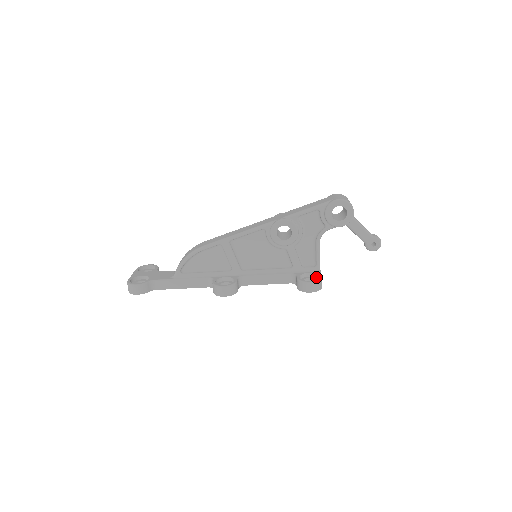
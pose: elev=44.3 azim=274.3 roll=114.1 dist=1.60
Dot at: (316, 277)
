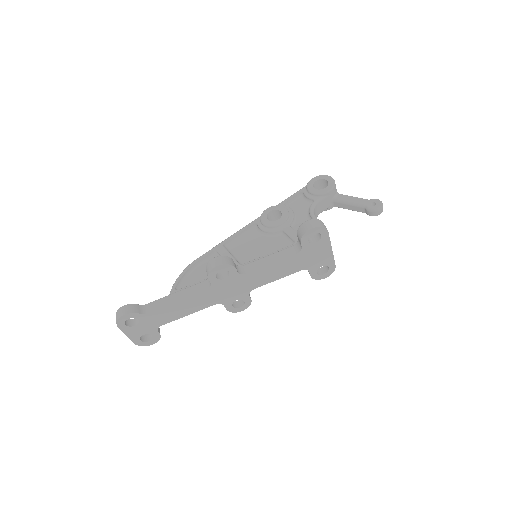
Dot at: occluded
